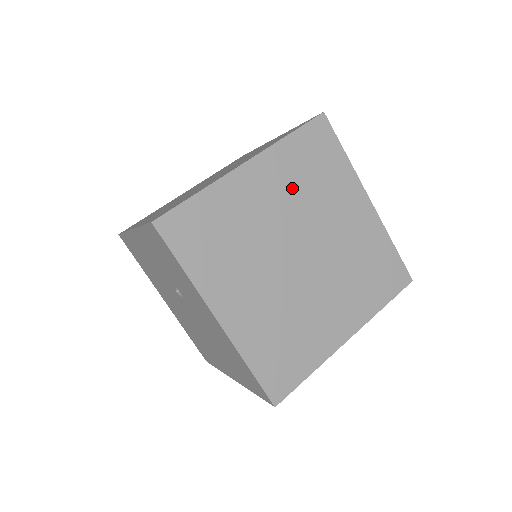
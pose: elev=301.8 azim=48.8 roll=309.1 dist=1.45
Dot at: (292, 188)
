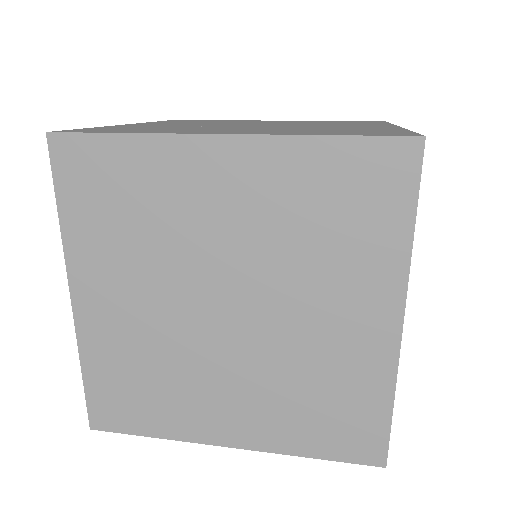
Dot at: occluded
